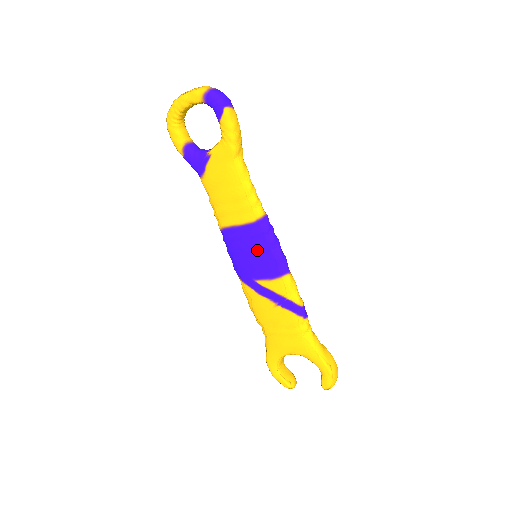
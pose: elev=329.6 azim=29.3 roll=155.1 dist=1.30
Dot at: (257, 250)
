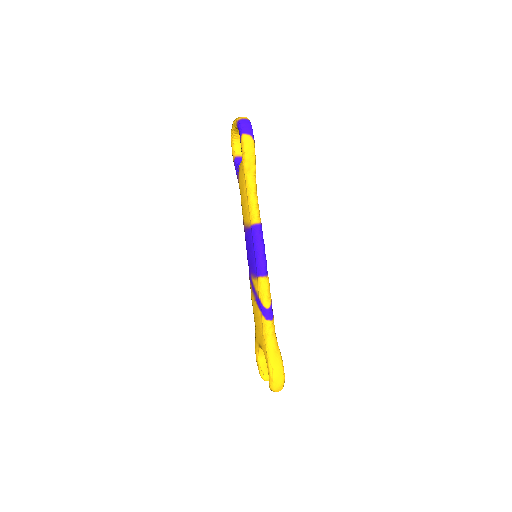
Dot at: (251, 250)
